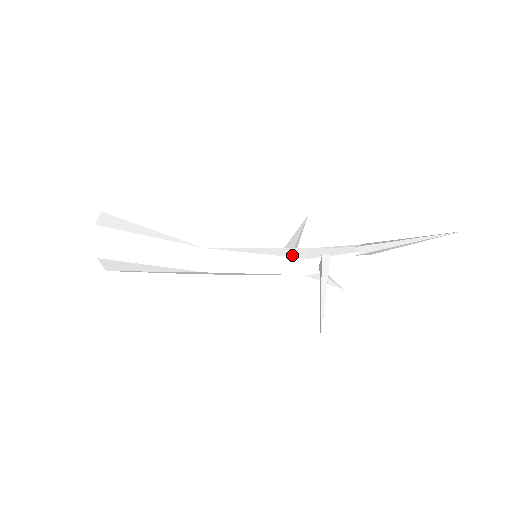
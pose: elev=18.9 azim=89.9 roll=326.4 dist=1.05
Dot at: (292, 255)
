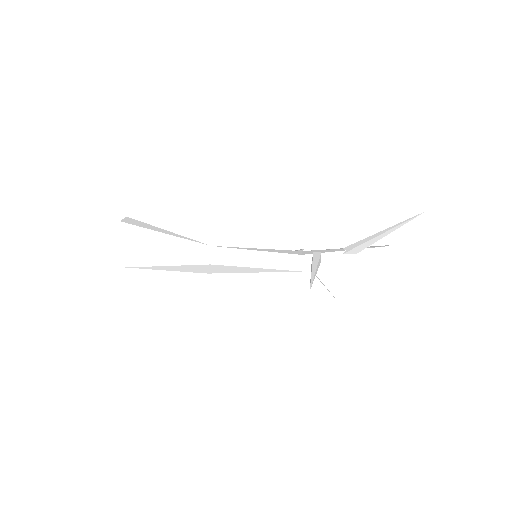
Dot at: (287, 252)
